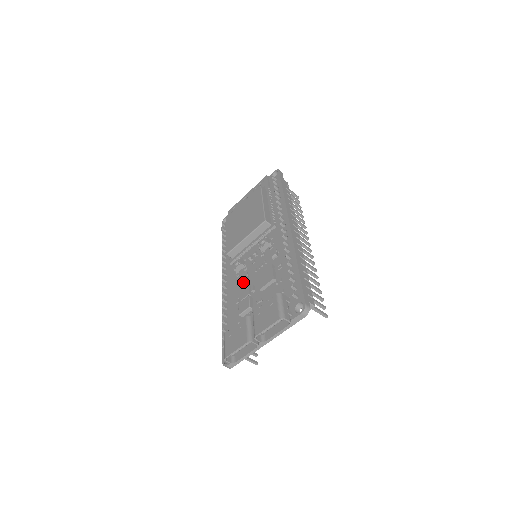
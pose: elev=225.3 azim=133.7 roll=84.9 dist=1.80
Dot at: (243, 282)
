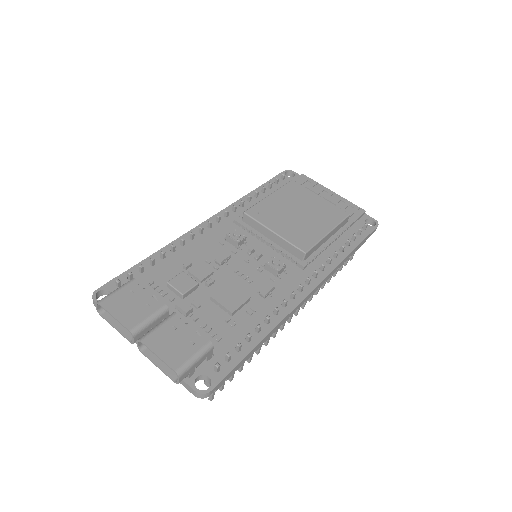
Dot at: (215, 257)
